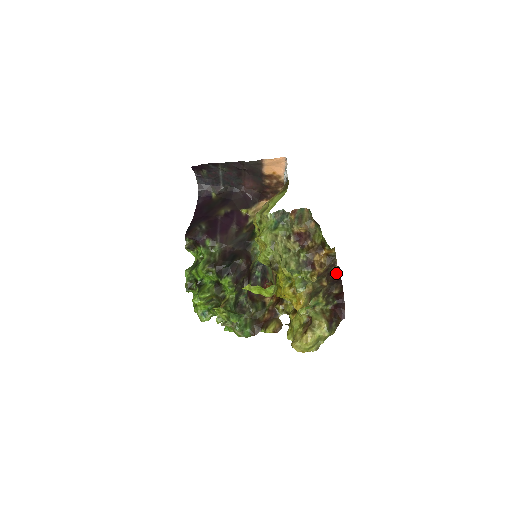
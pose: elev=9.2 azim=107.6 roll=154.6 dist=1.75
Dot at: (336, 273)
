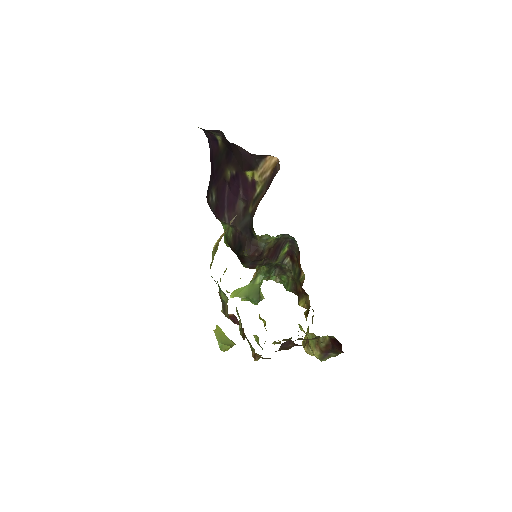
Dot at: (297, 344)
